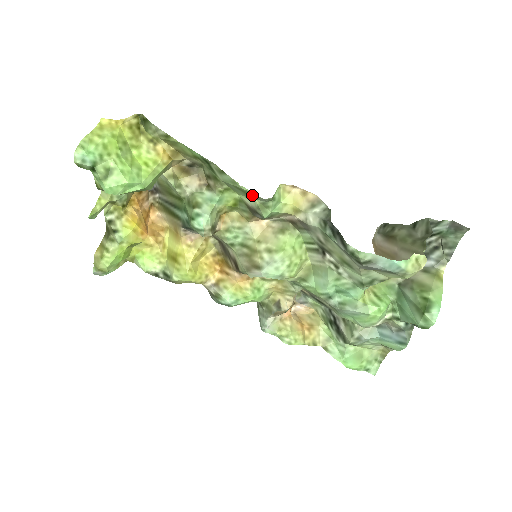
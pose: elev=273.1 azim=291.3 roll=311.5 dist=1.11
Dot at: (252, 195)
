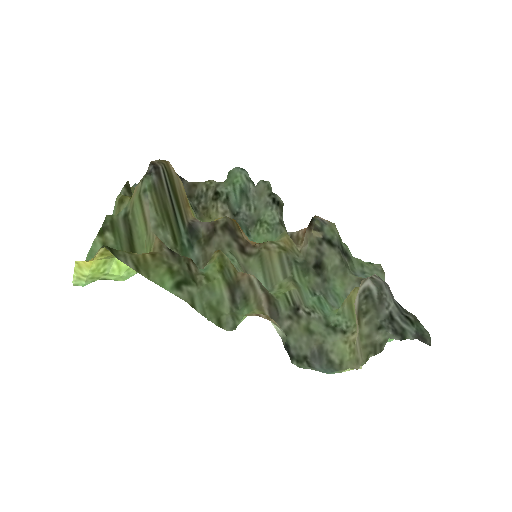
Dot at: (221, 320)
